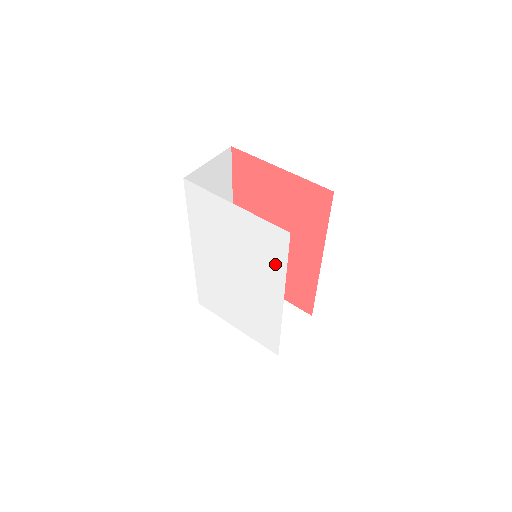
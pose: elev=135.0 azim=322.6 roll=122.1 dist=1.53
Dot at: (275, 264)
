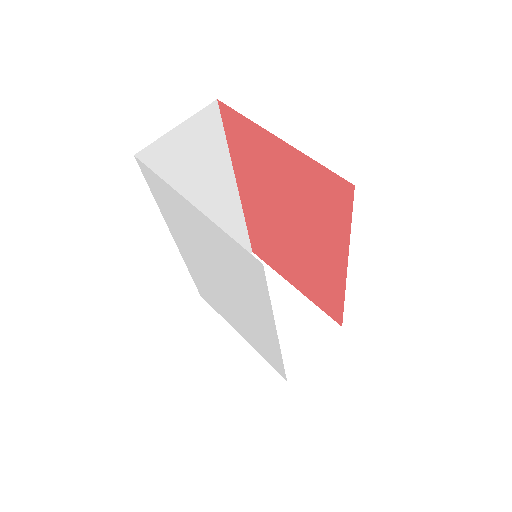
Dot at: (257, 292)
